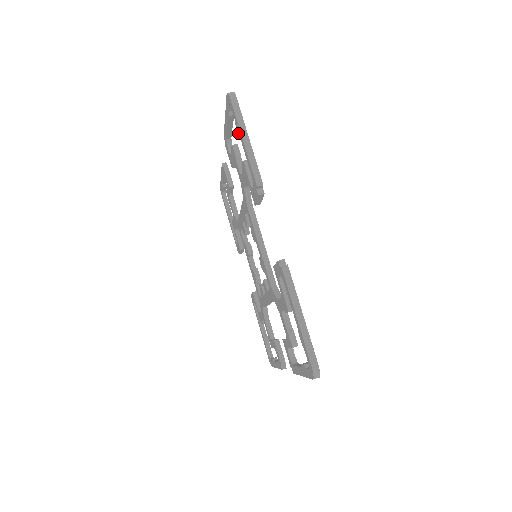
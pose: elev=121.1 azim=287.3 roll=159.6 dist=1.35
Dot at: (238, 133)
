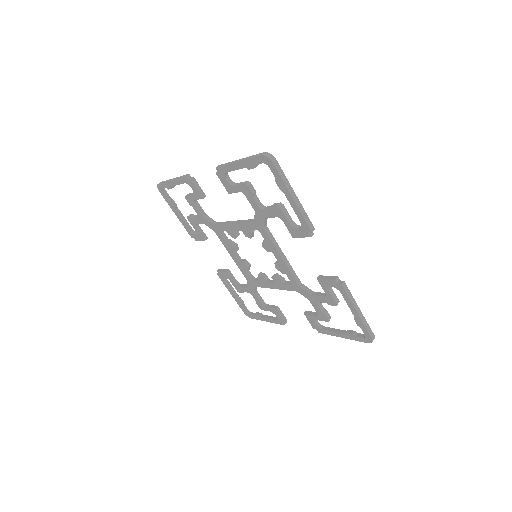
Dot at: (280, 189)
